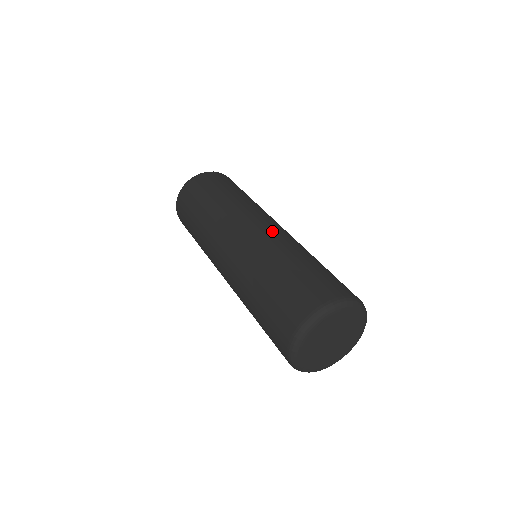
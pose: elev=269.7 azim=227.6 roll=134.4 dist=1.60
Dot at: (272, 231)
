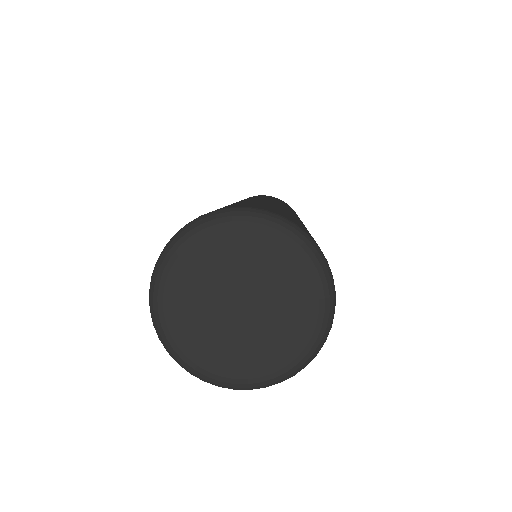
Dot at: occluded
